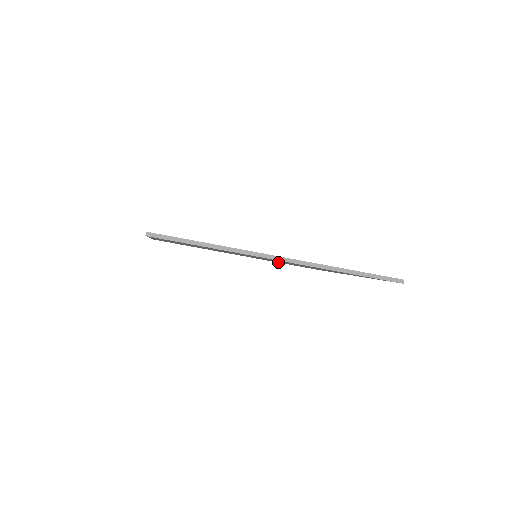
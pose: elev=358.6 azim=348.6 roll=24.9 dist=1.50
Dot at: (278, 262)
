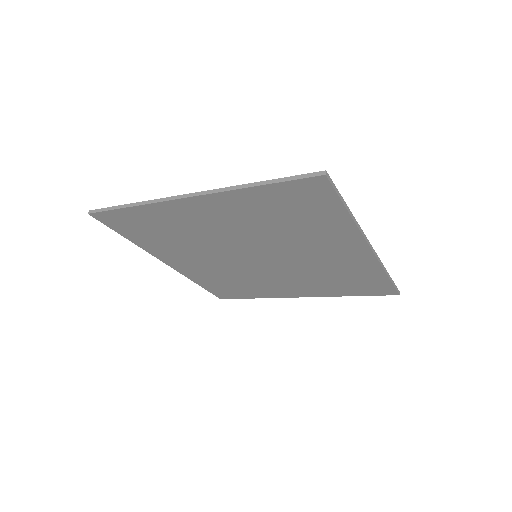
Dot at: (200, 281)
